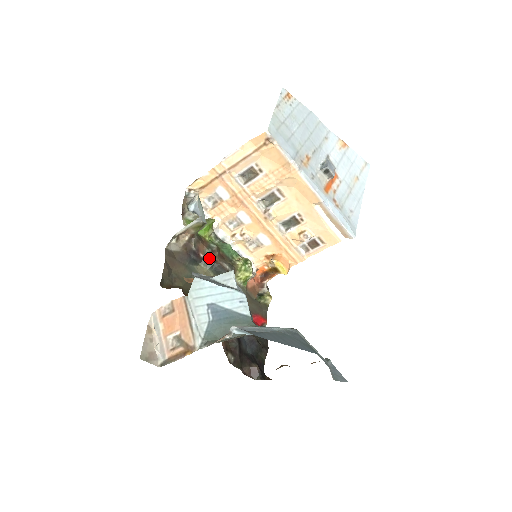
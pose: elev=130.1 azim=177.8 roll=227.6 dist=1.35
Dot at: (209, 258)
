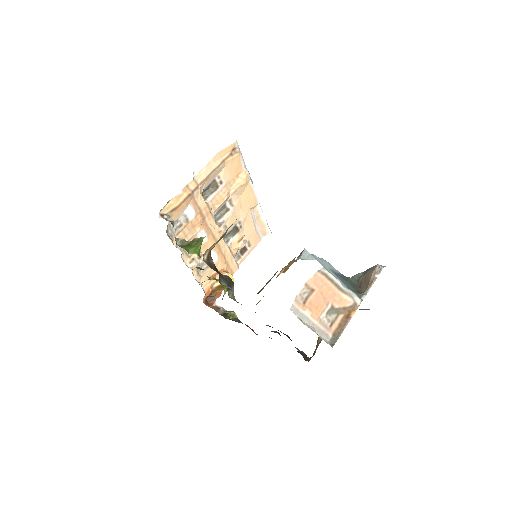
Dot at: (221, 274)
